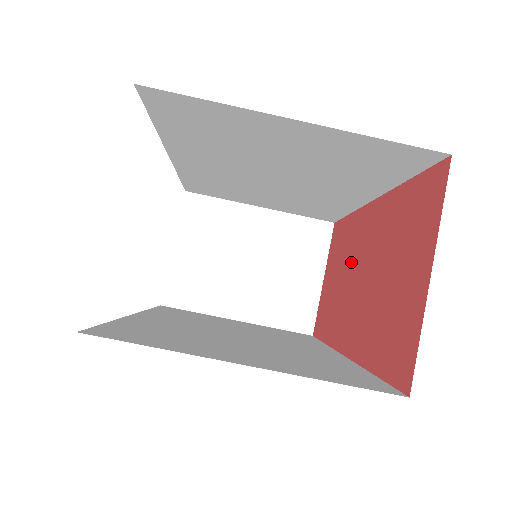
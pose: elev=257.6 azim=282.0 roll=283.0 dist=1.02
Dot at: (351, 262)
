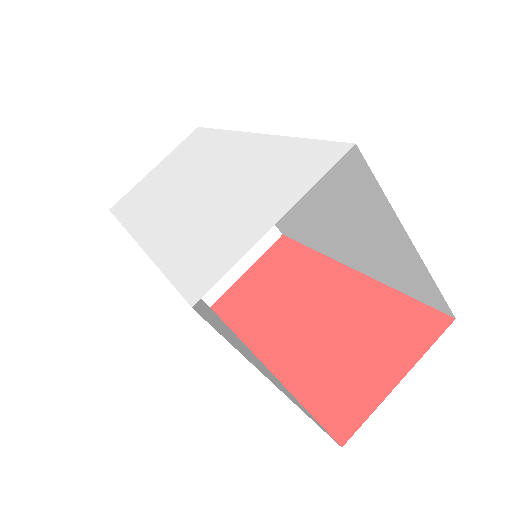
Dot at: (298, 291)
